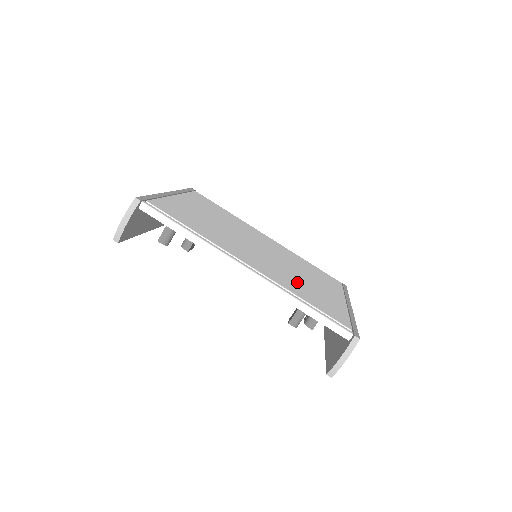
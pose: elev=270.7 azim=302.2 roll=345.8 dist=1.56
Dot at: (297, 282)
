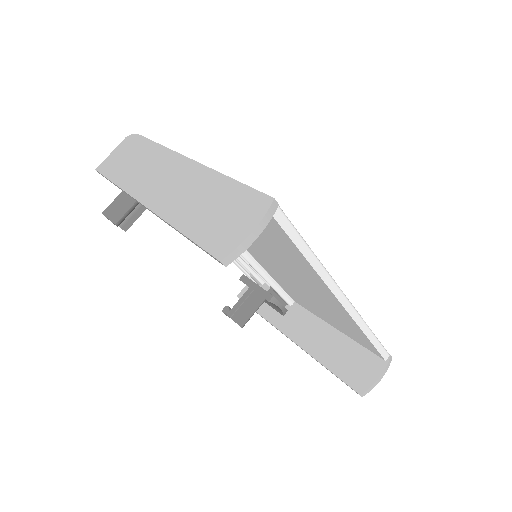
Dot at: occluded
